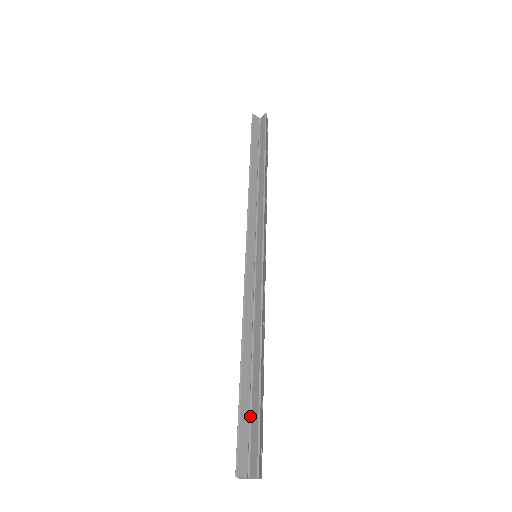
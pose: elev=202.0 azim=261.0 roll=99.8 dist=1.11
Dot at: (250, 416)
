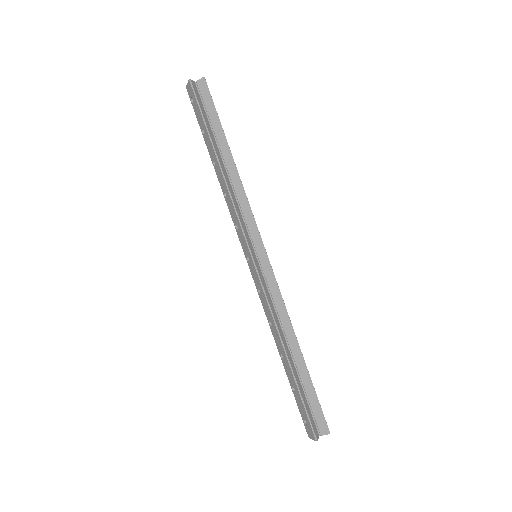
Dot at: (305, 395)
